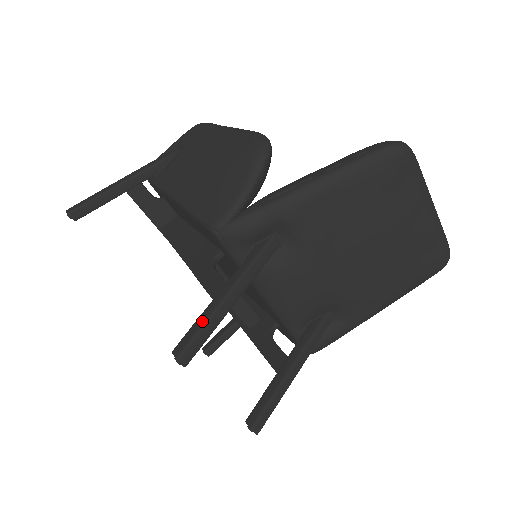
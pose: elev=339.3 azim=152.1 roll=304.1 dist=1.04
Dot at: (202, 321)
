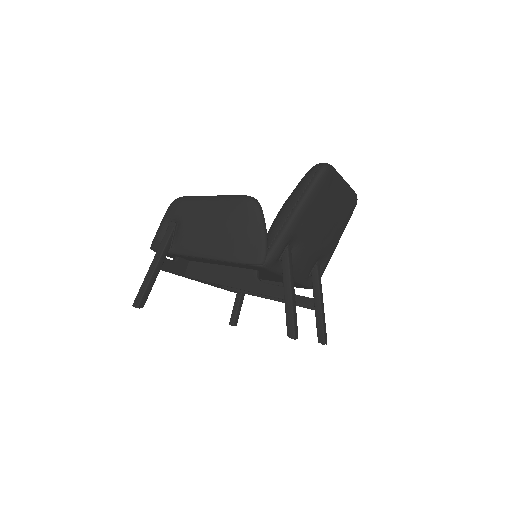
Dot at: (290, 313)
